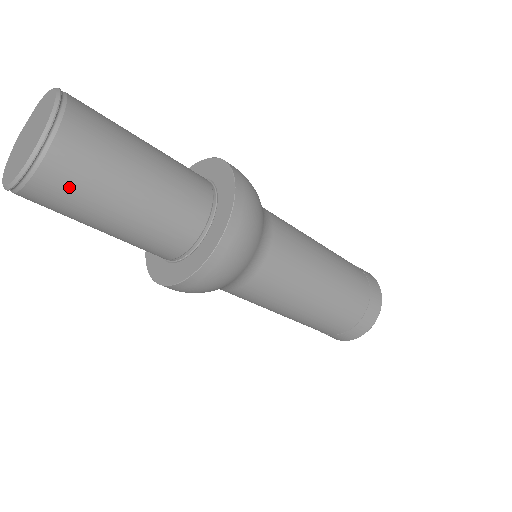
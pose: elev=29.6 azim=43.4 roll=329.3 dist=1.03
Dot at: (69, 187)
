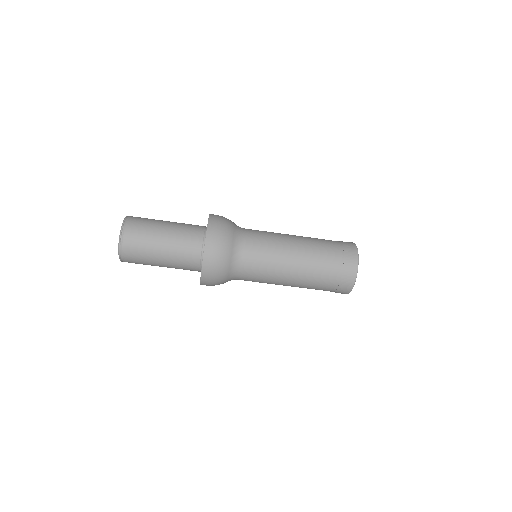
Dot at: (141, 223)
